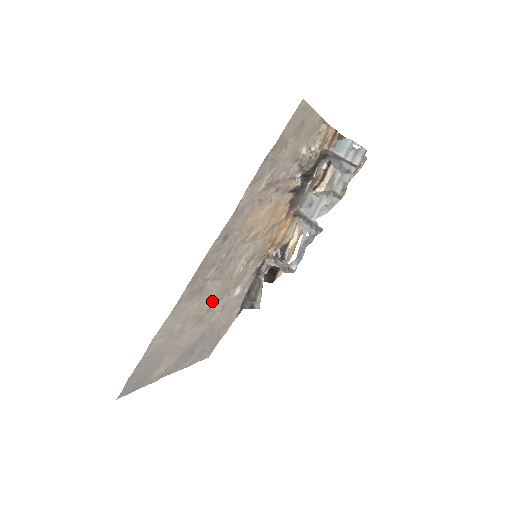
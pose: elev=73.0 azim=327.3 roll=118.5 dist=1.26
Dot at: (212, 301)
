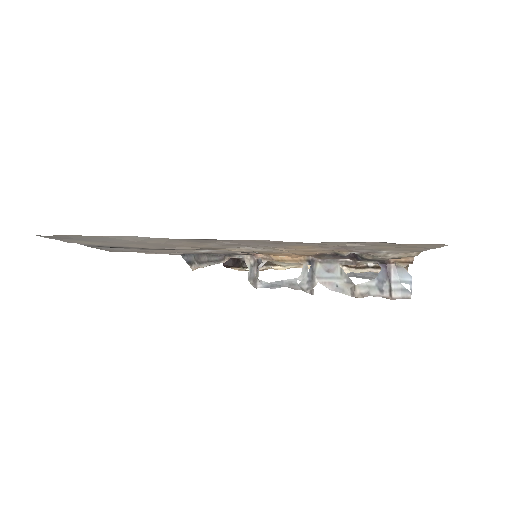
Dot at: occluded
